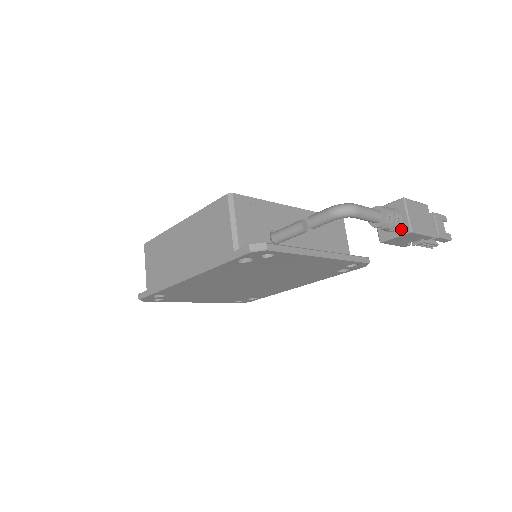
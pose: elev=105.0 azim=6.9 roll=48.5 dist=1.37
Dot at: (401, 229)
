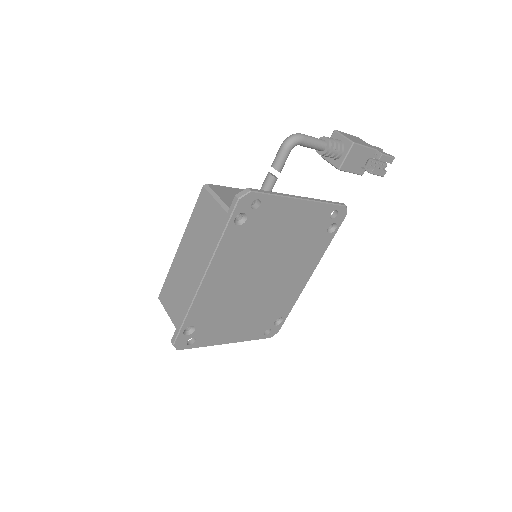
Dot at: (346, 148)
